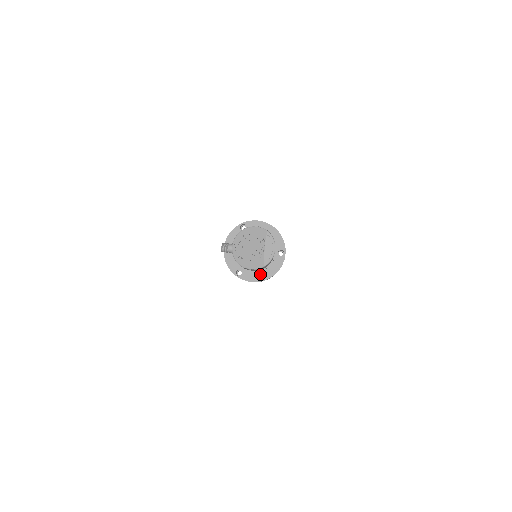
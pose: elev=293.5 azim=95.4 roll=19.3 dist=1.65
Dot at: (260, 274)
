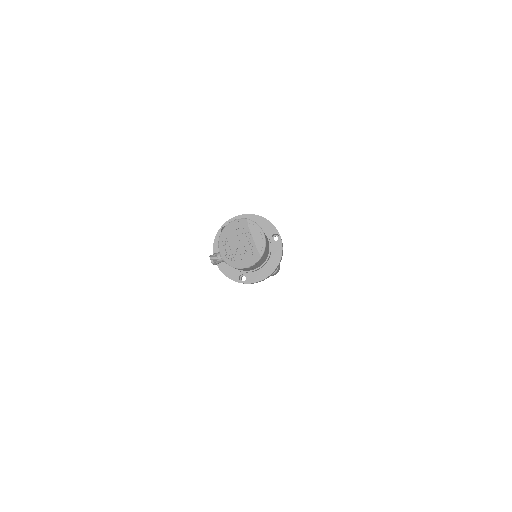
Dot at: (264, 269)
